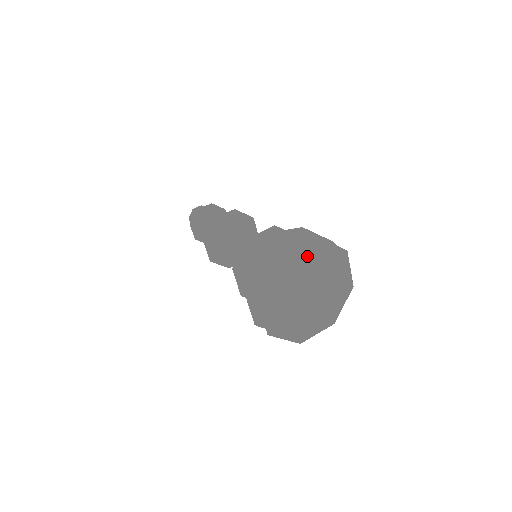
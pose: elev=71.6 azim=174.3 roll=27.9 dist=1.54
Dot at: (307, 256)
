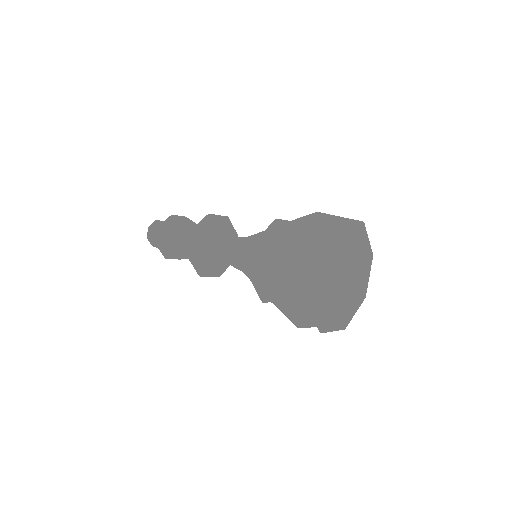
Dot at: (321, 266)
